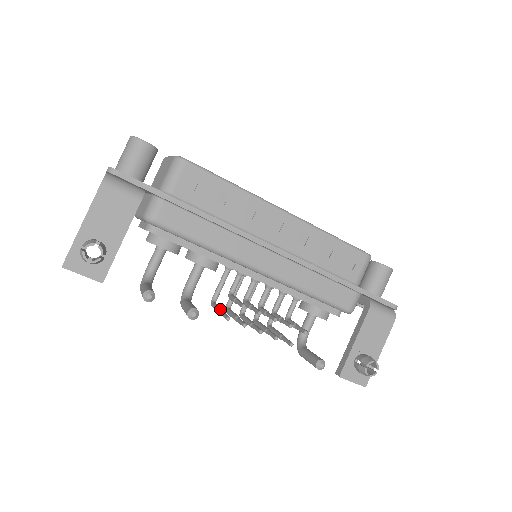
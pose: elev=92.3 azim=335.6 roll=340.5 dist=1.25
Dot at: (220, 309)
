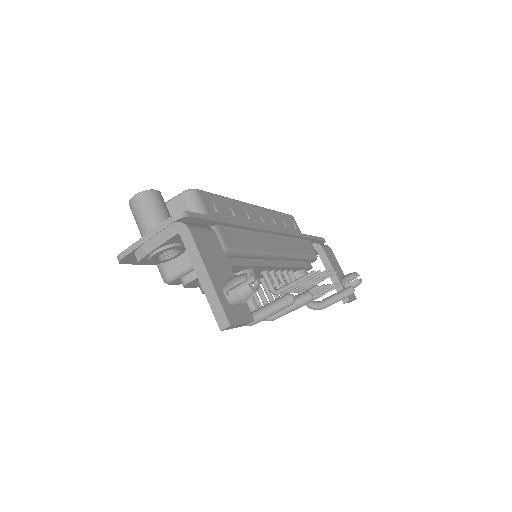
Dot at: occluded
